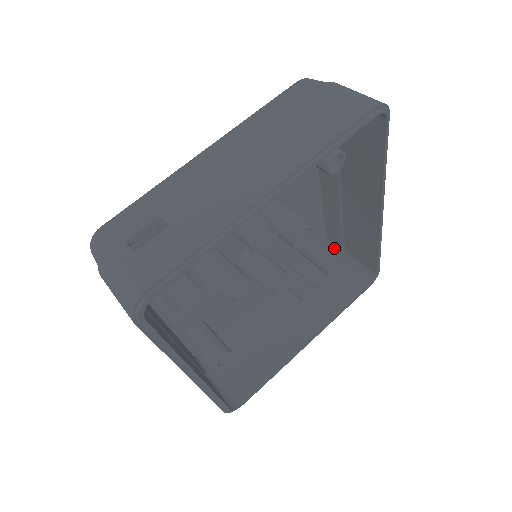
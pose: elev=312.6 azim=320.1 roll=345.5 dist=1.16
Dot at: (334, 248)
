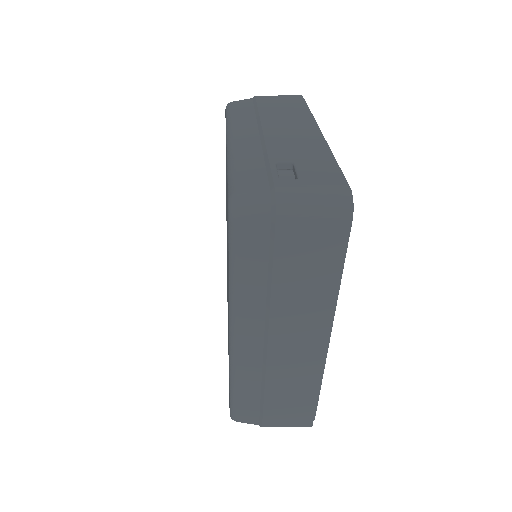
Dot at: occluded
